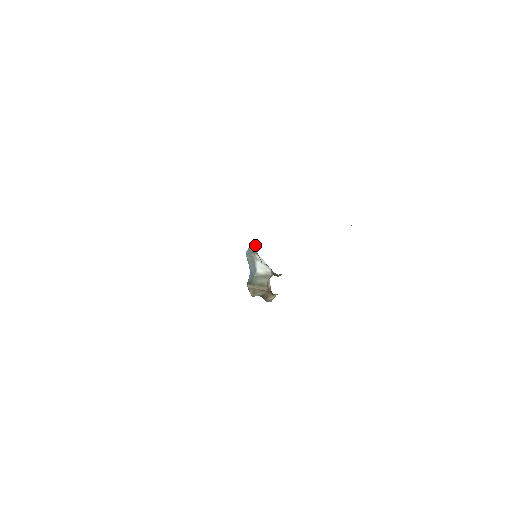
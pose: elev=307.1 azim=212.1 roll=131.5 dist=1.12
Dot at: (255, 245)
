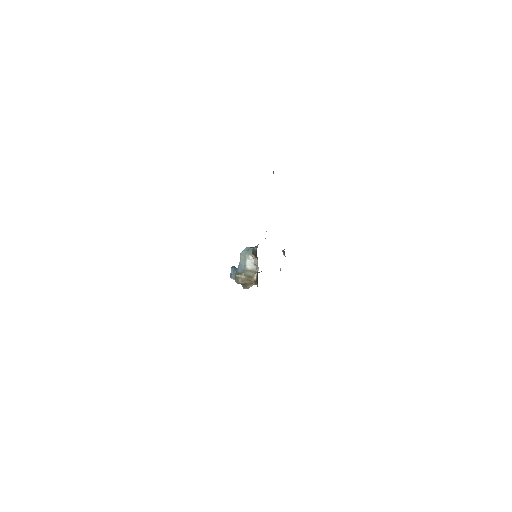
Dot at: (255, 249)
